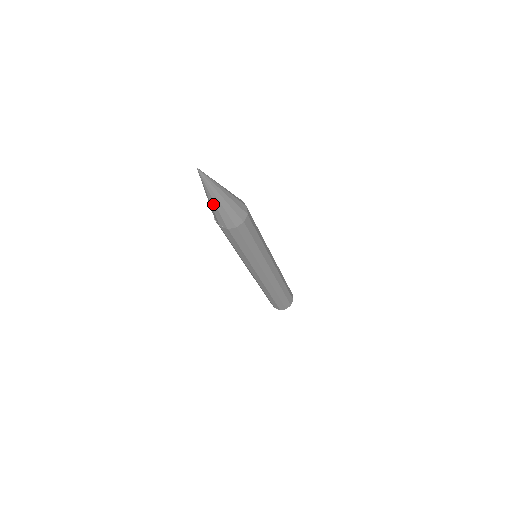
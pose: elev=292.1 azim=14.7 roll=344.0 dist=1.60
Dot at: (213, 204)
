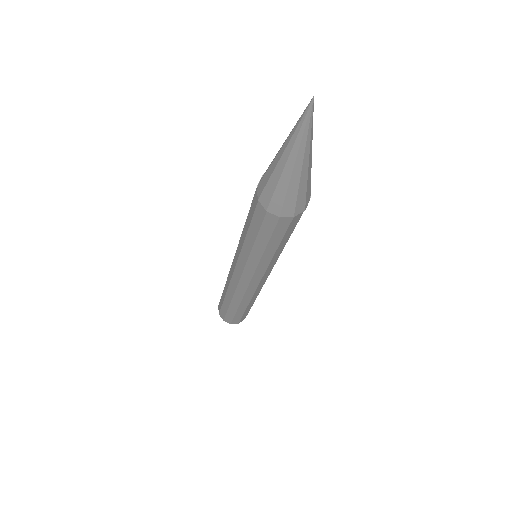
Dot at: (278, 158)
